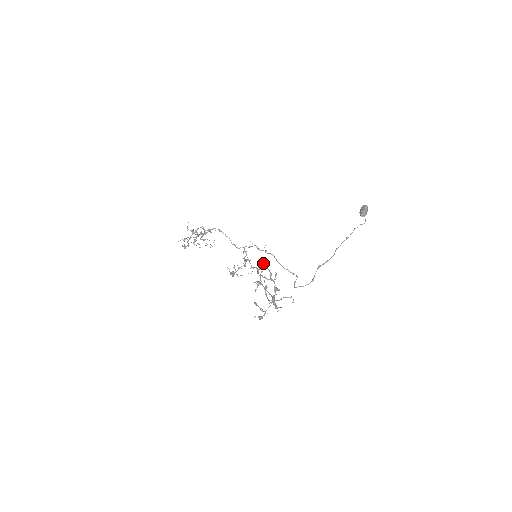
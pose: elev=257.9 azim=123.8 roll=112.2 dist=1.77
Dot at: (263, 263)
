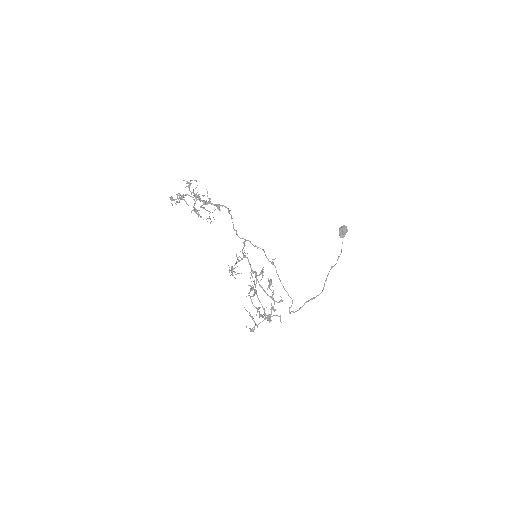
Dot at: (271, 280)
